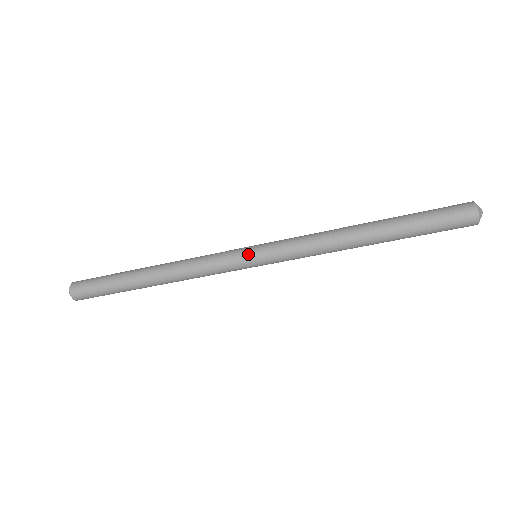
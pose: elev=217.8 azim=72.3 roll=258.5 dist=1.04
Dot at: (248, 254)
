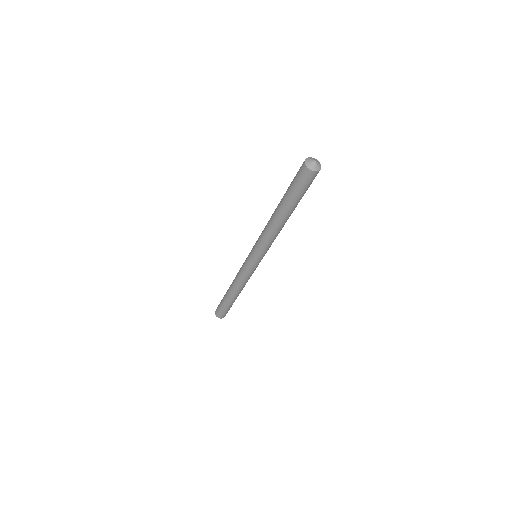
Dot at: (250, 261)
